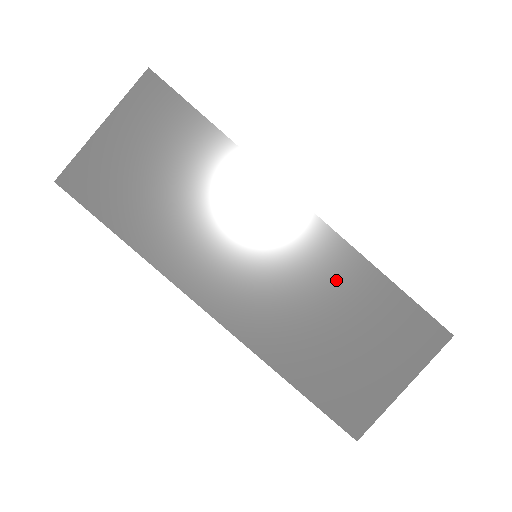
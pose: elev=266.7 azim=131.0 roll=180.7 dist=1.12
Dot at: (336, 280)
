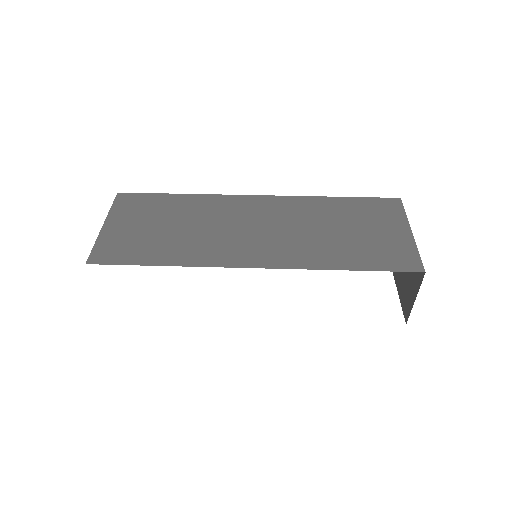
Dot at: (312, 212)
